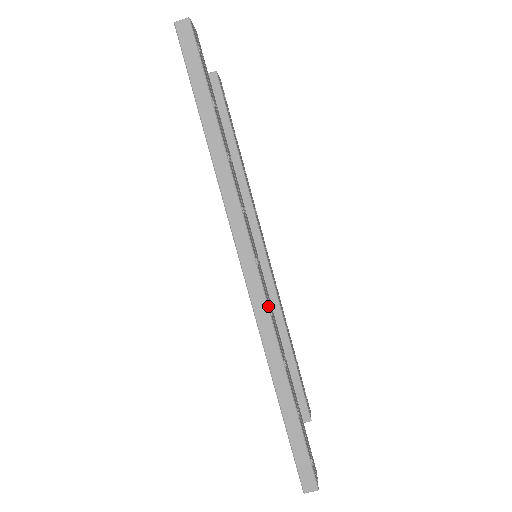
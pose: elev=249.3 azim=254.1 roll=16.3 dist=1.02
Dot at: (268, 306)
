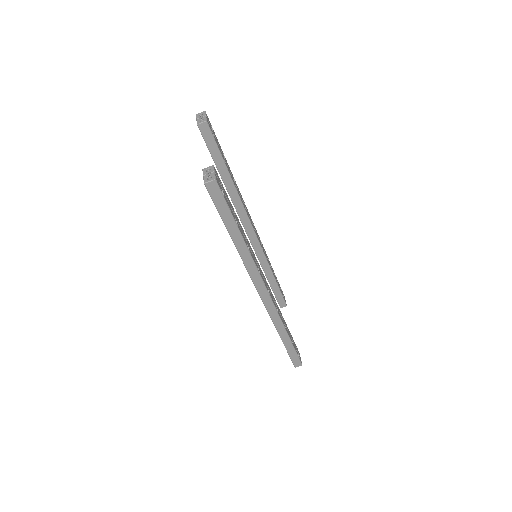
Dot at: (276, 310)
